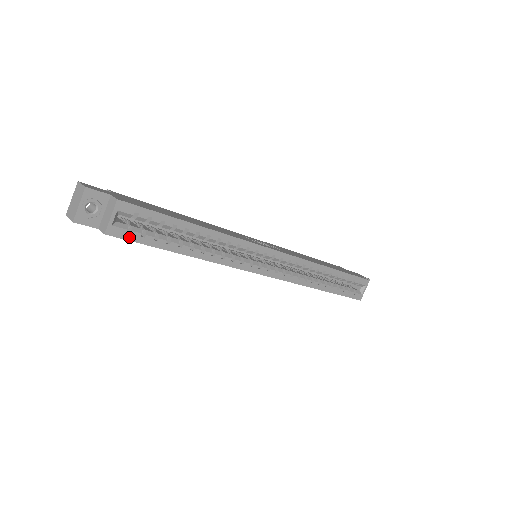
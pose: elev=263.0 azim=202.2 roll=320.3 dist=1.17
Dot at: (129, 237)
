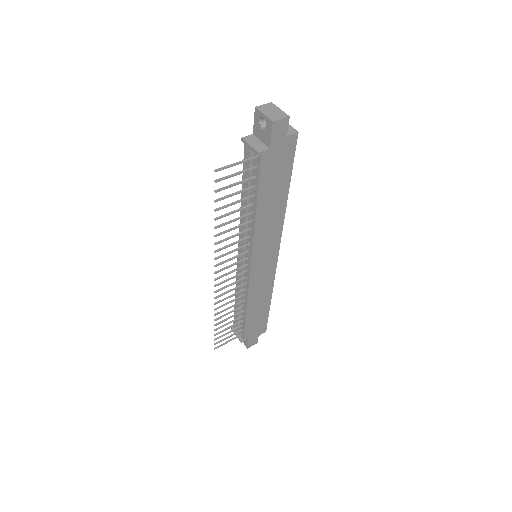
Dot at: (294, 148)
